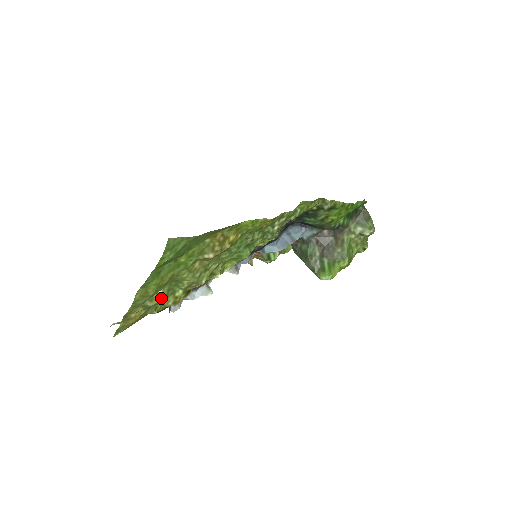
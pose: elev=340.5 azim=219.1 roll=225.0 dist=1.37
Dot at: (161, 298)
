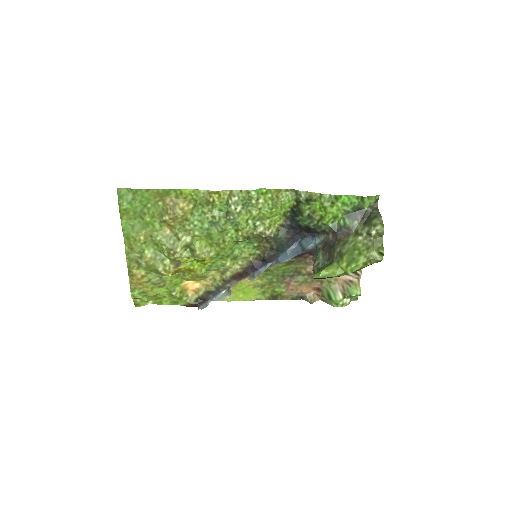
Dot at: (147, 257)
